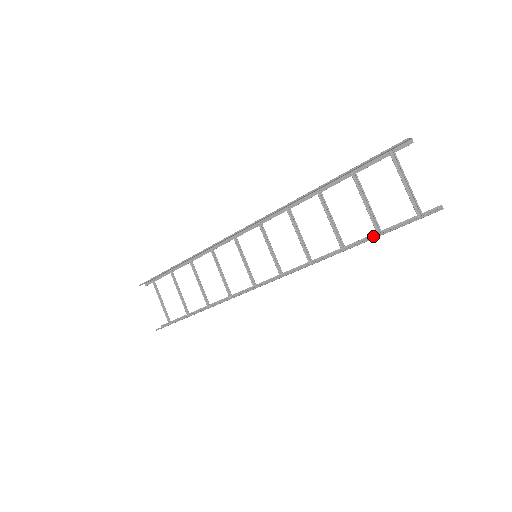
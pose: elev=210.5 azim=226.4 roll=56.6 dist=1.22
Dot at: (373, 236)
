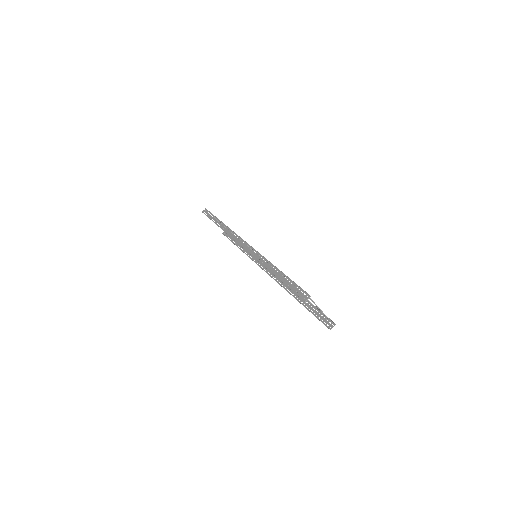
Dot at: (308, 301)
